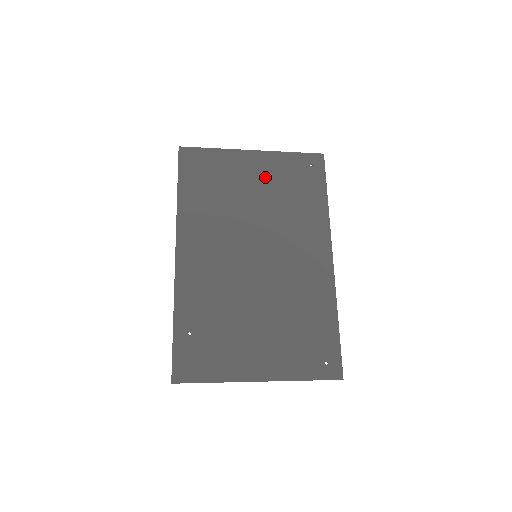
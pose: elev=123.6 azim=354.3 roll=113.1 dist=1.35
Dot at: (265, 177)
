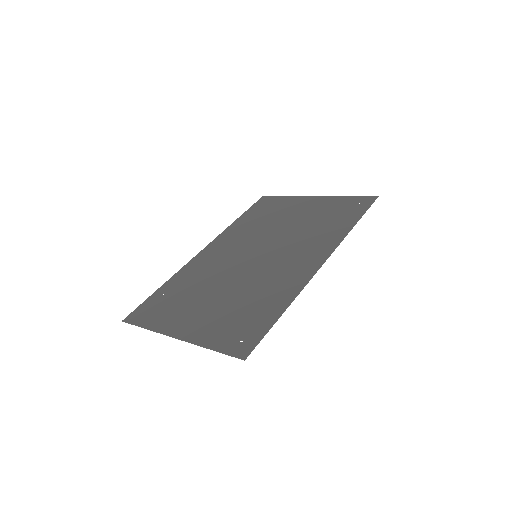
Dot at: (310, 211)
